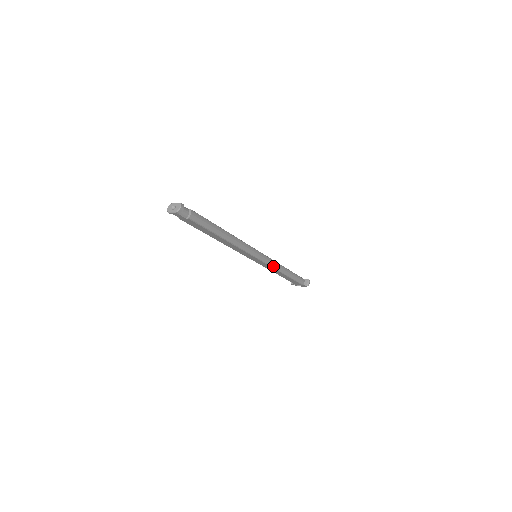
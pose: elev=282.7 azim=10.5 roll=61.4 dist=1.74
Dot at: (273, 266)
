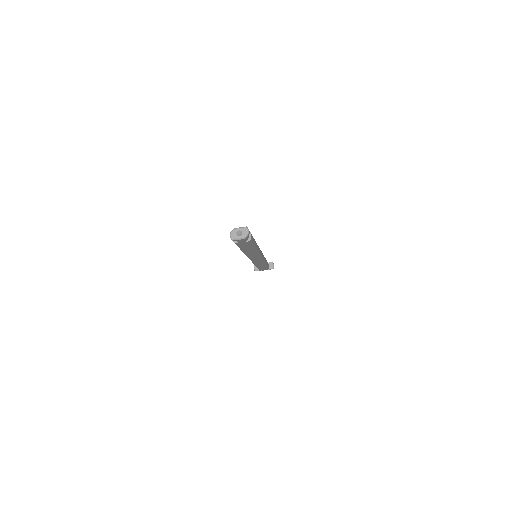
Dot at: (264, 261)
